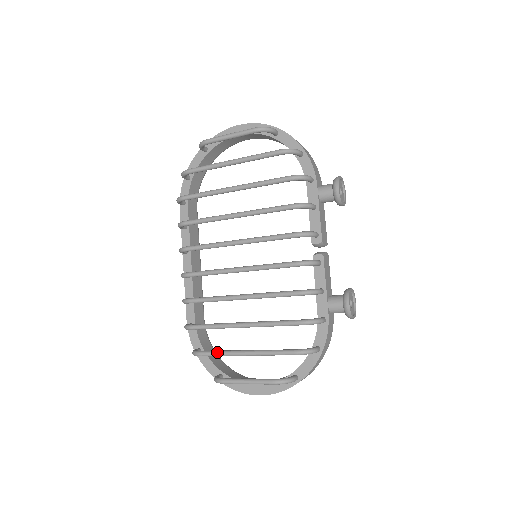
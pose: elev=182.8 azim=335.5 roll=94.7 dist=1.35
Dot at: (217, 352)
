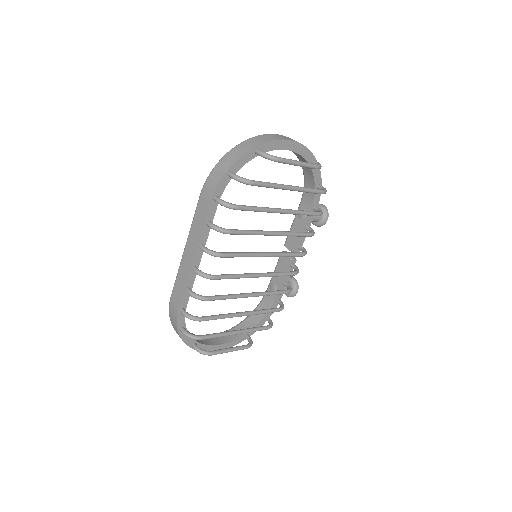
Dot at: (217, 336)
